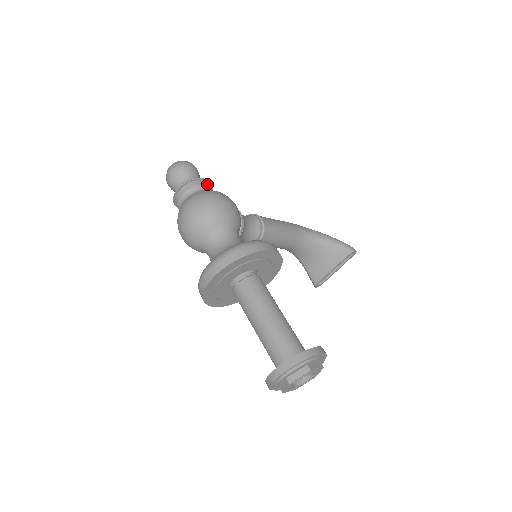
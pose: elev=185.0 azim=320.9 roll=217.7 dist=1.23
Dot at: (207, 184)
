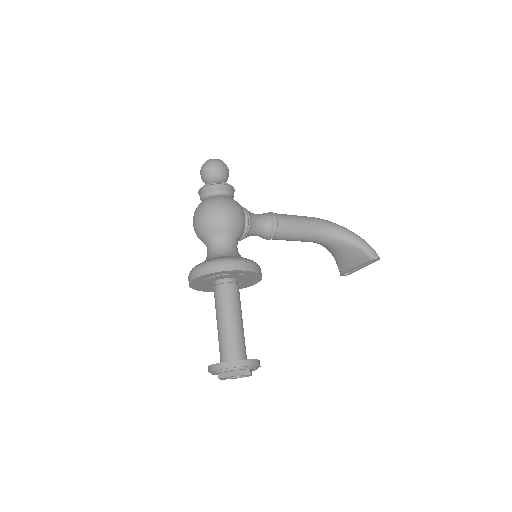
Dot at: (224, 188)
